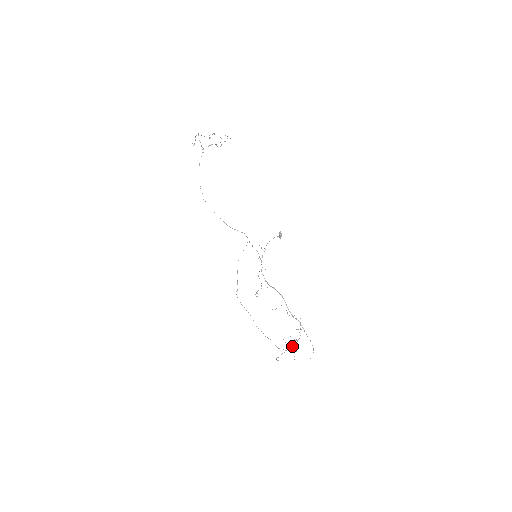
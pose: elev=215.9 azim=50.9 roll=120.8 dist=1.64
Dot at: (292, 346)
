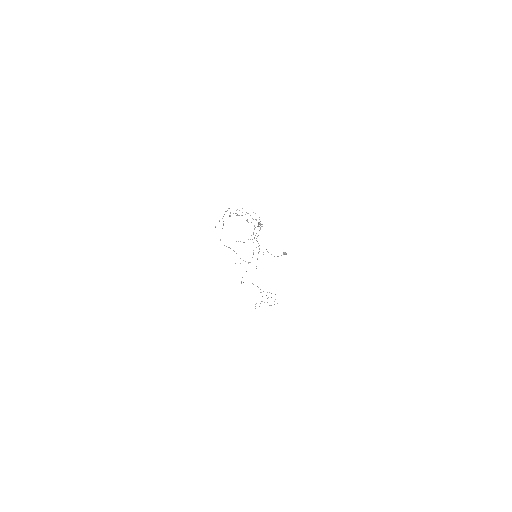
Dot at: (242, 212)
